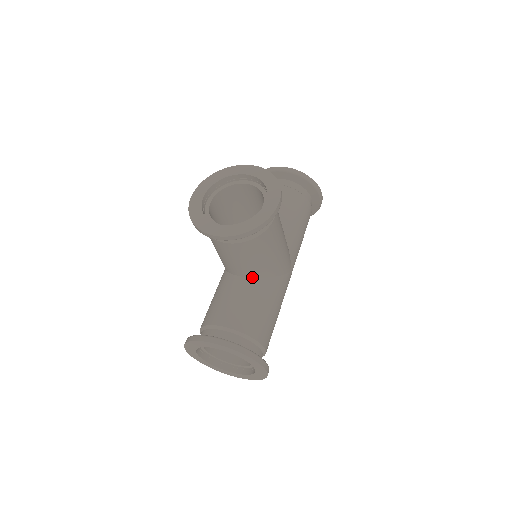
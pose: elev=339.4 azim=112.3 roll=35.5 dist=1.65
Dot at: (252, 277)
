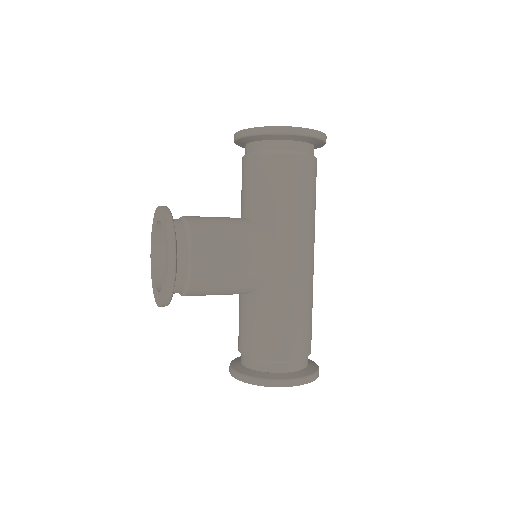
Dot at: (246, 293)
